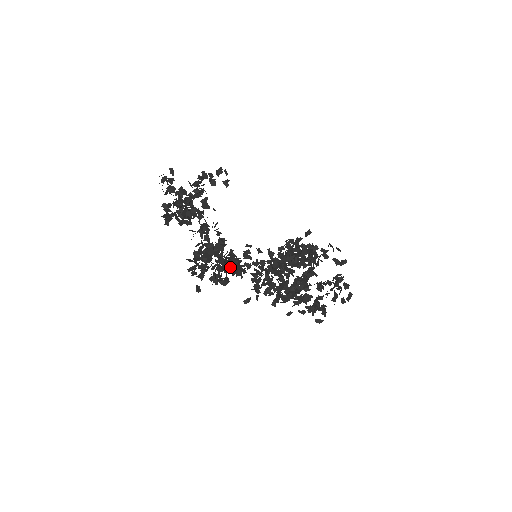
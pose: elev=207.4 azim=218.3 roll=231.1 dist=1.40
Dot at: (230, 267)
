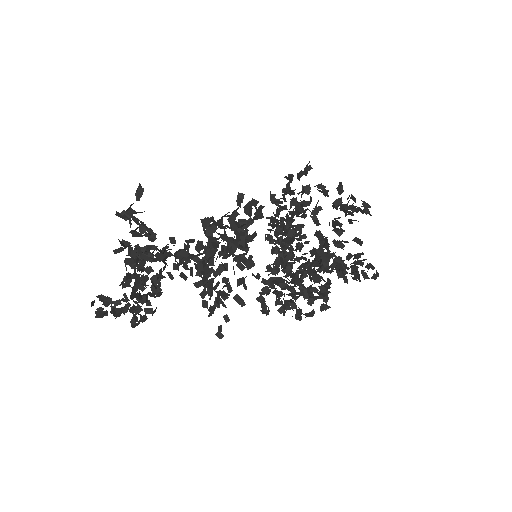
Dot at: (242, 237)
